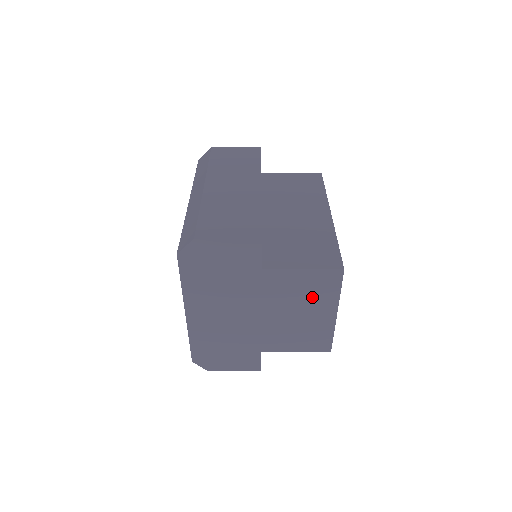
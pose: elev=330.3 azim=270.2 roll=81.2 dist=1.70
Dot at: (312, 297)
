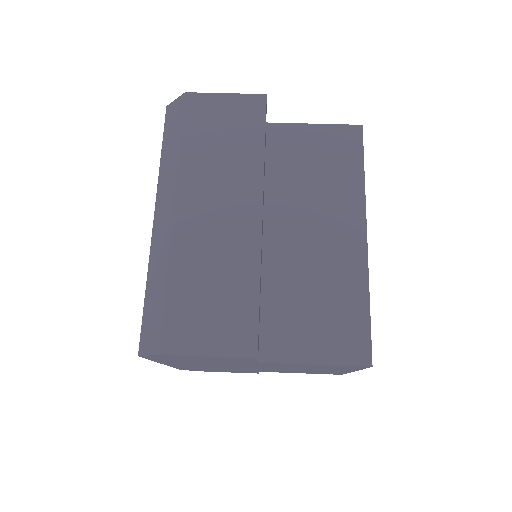
Dot at: (325, 368)
